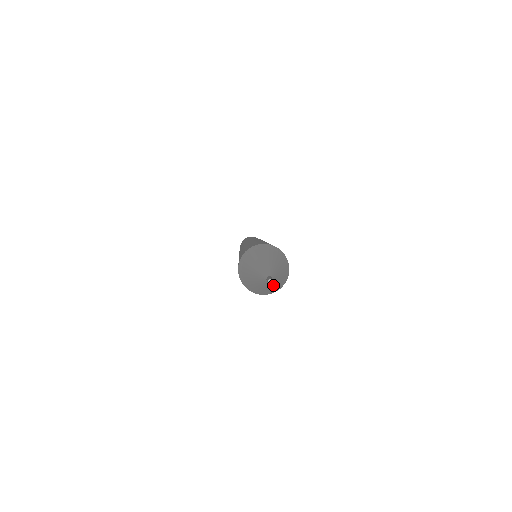
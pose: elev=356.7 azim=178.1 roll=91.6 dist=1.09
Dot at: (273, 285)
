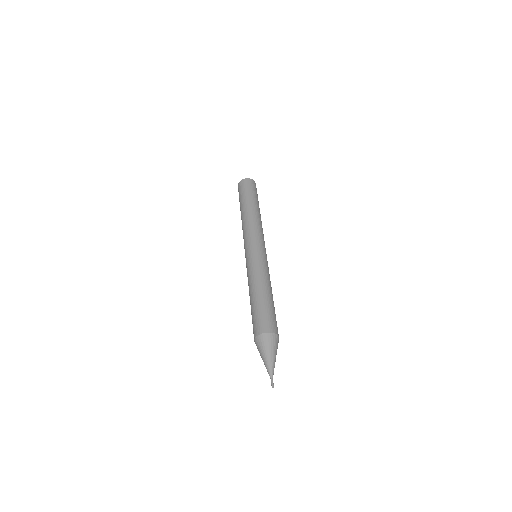
Dot at: occluded
